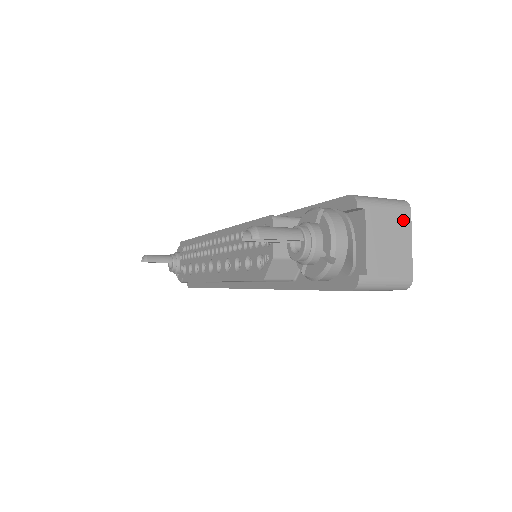
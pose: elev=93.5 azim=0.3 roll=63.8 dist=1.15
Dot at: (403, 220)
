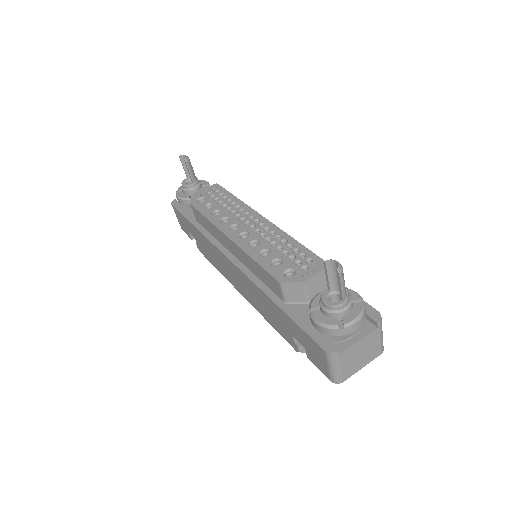
Dot at: (375, 353)
